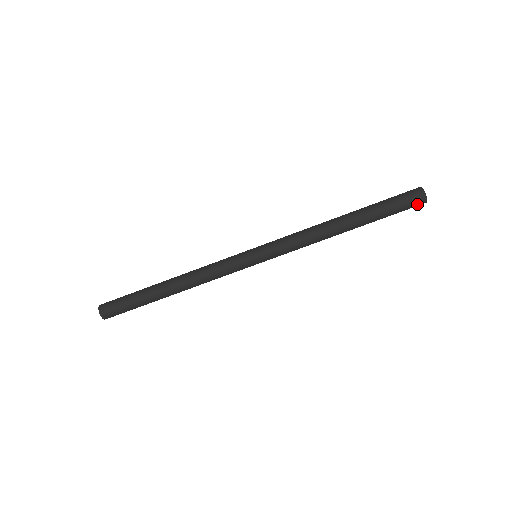
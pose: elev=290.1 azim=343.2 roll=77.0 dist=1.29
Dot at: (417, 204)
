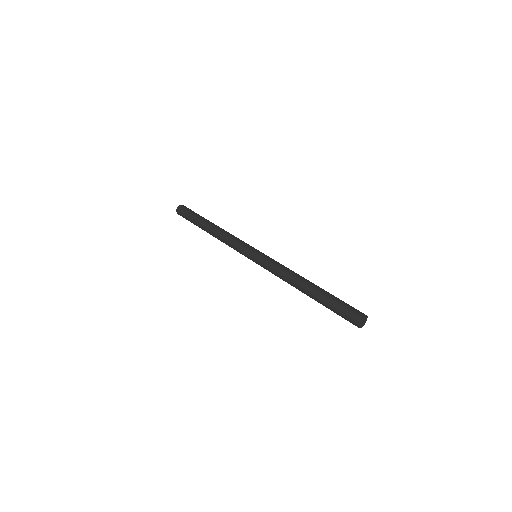
Dot at: (352, 323)
